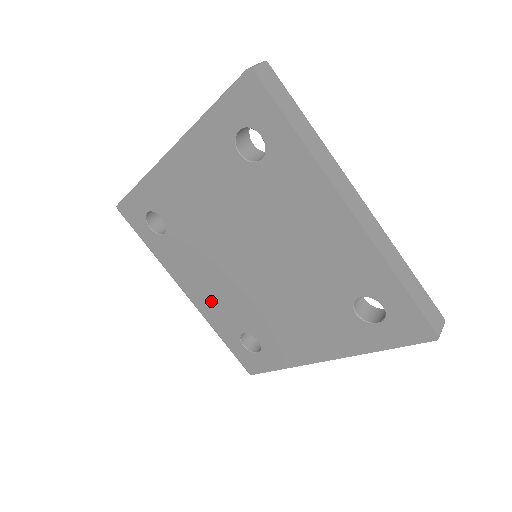
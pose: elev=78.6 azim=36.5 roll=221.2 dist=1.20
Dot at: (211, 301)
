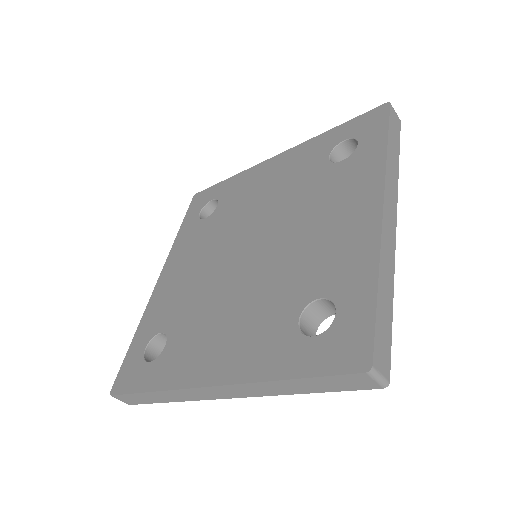
Dot at: (172, 289)
